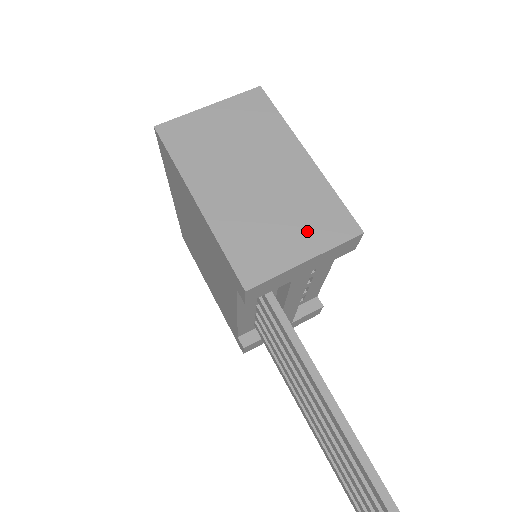
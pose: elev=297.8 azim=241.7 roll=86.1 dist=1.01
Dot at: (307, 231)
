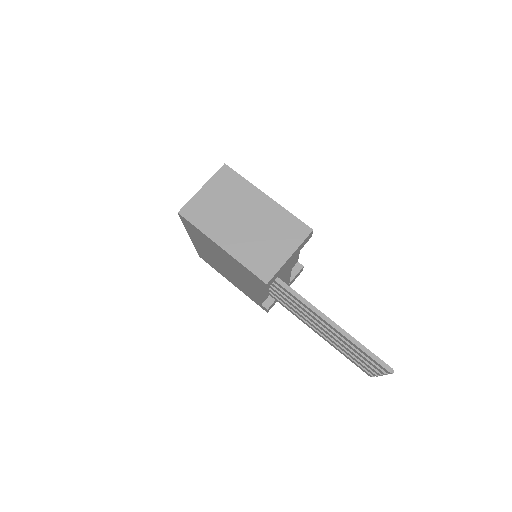
Dot at: (284, 241)
